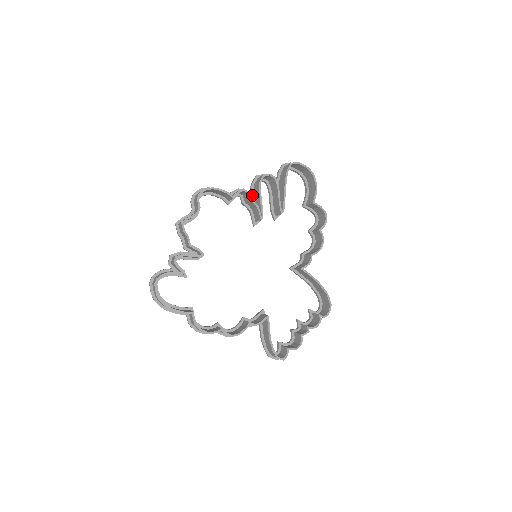
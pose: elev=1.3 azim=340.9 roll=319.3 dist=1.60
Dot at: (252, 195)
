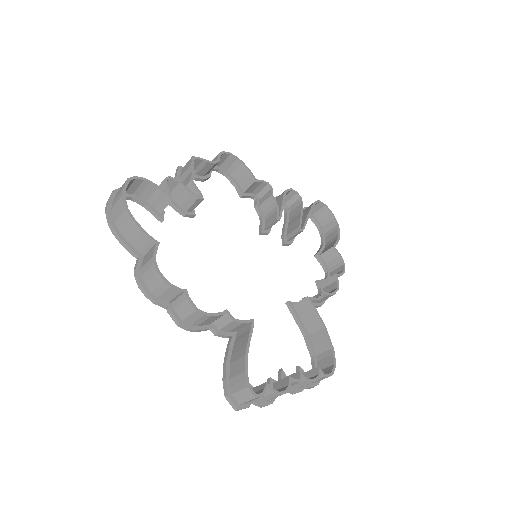
Dot at: occluded
